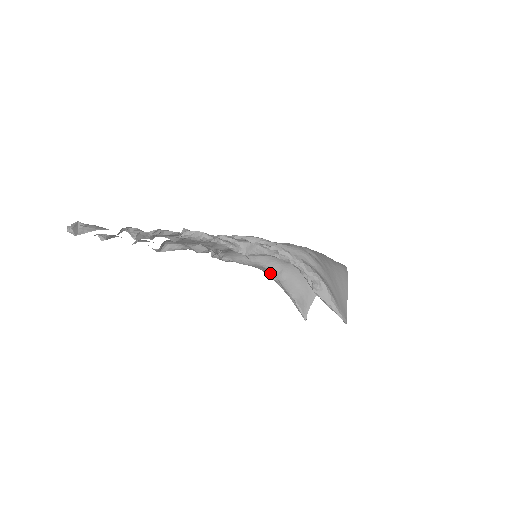
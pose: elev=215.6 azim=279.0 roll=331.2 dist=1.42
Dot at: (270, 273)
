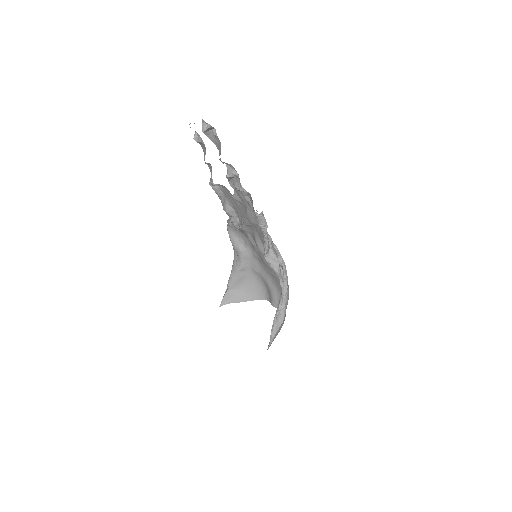
Dot at: (237, 263)
